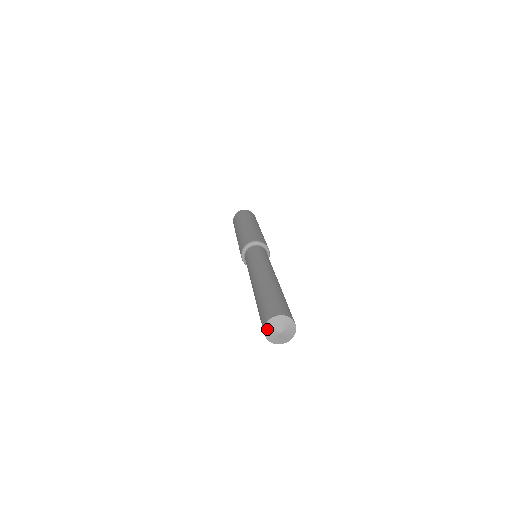
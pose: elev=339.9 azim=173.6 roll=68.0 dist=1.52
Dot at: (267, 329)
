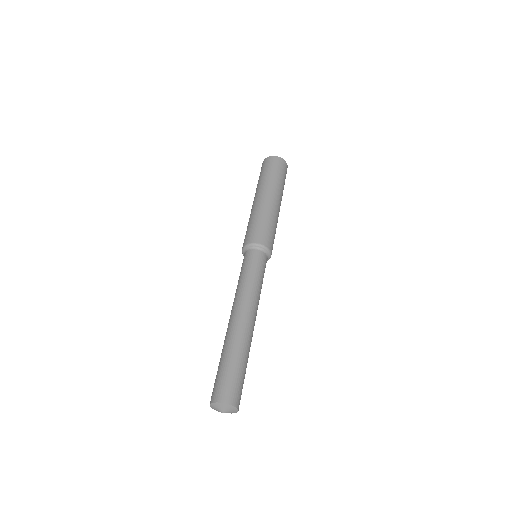
Dot at: (219, 404)
